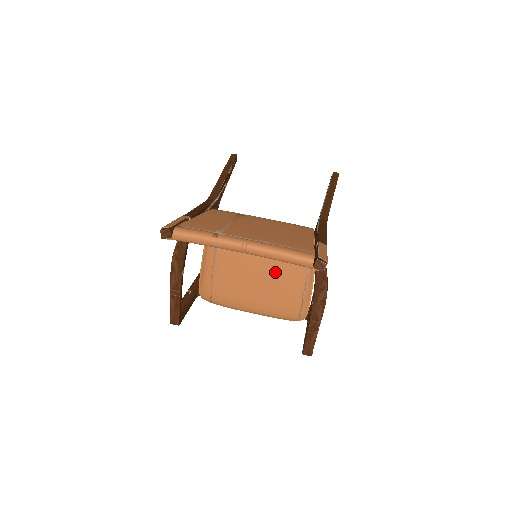
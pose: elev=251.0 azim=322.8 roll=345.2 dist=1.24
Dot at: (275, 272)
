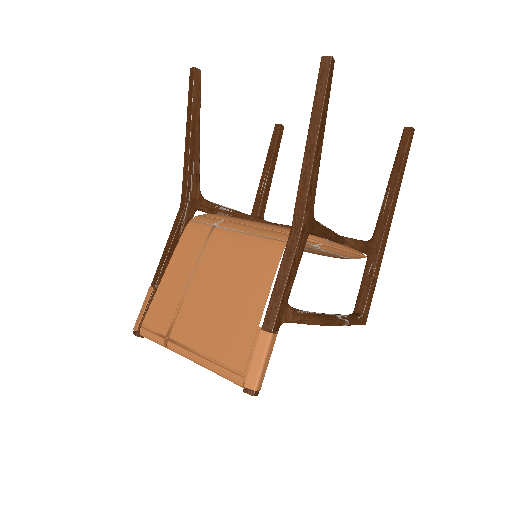
Dot at: occluded
